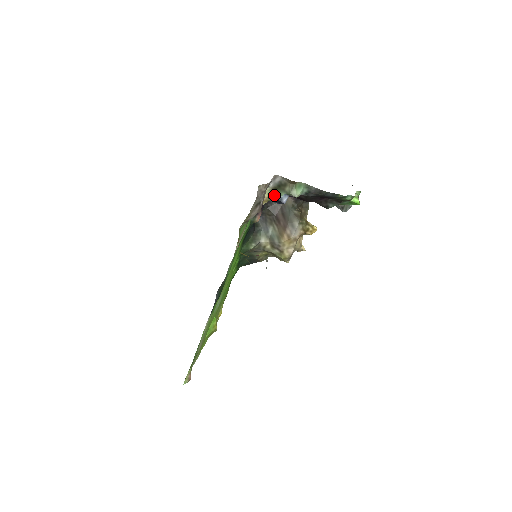
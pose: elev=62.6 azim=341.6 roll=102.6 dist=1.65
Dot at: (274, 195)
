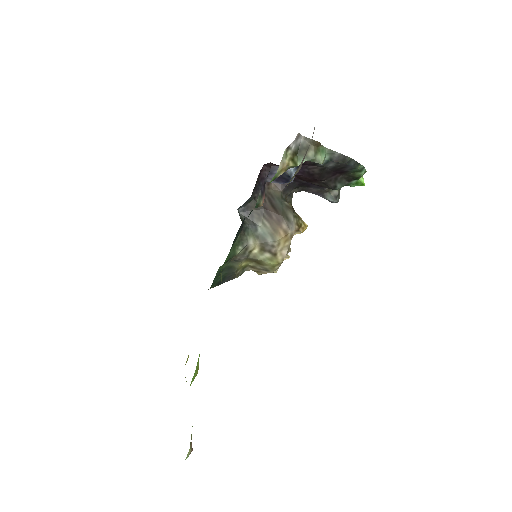
Dot at: (293, 162)
